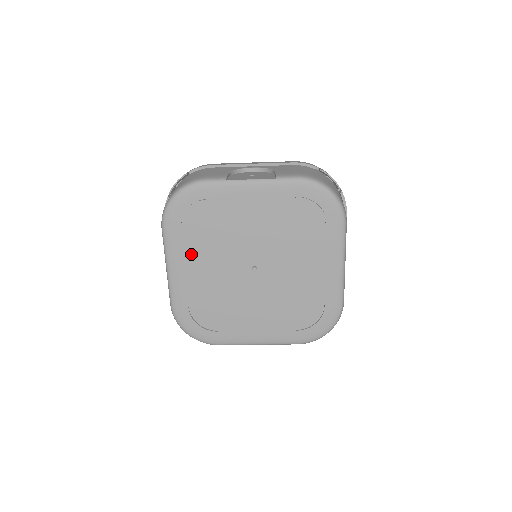
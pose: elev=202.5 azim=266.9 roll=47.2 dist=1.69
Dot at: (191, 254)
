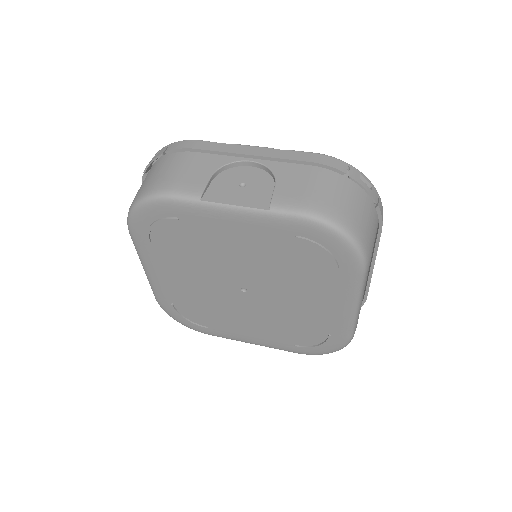
Dot at: (167, 263)
